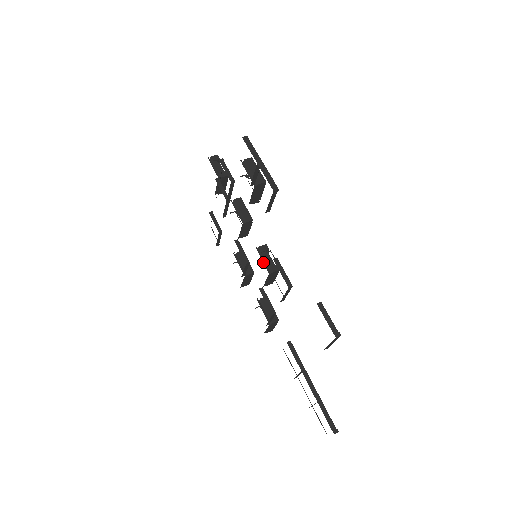
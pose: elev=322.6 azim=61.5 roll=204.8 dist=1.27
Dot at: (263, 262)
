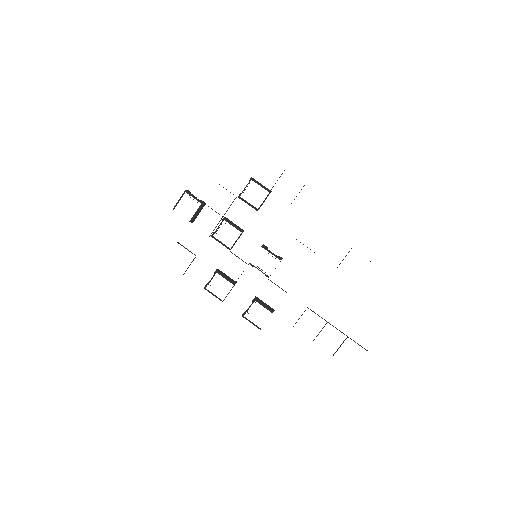
Dot at: (272, 254)
